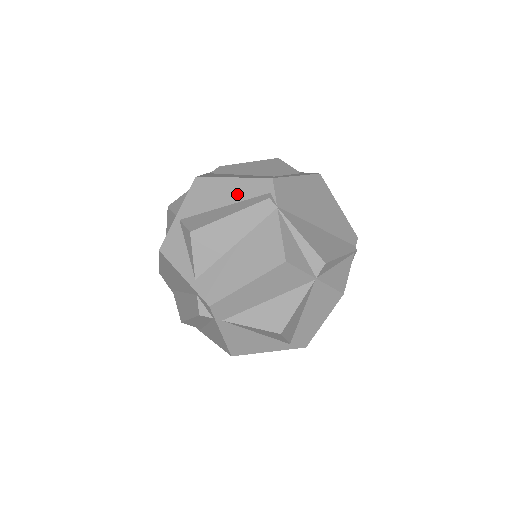
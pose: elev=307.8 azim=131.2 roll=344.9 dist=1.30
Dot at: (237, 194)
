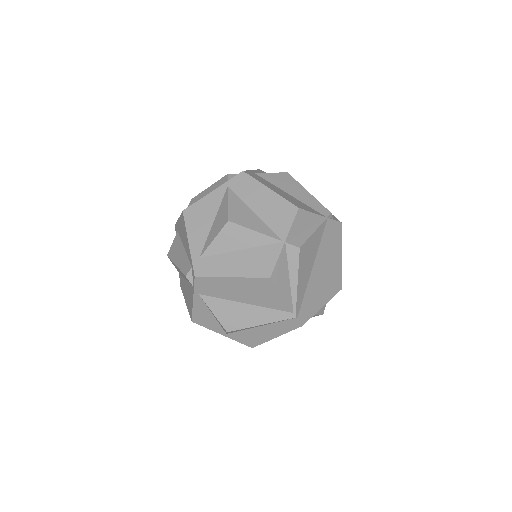
Dot at: occluded
